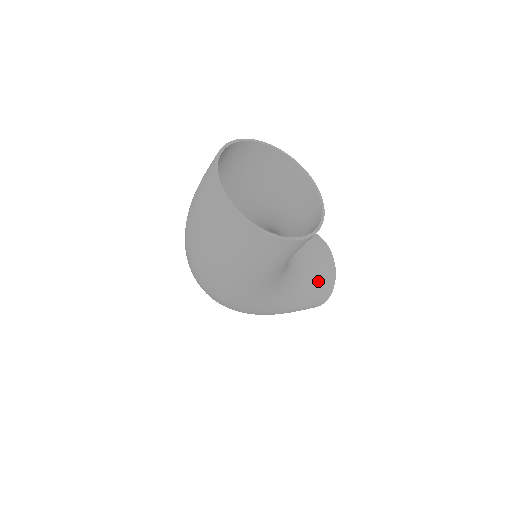
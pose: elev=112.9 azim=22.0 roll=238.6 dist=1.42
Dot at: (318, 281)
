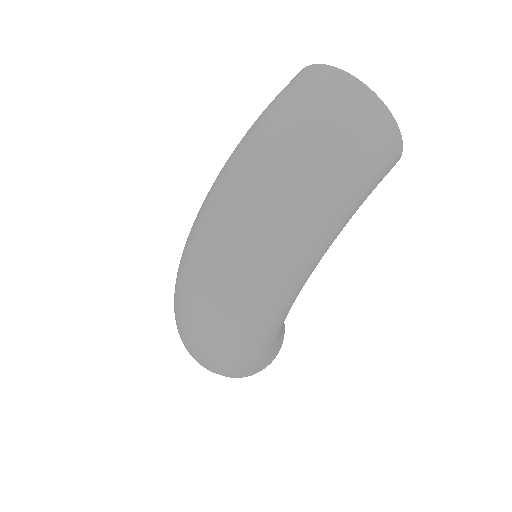
Dot at: occluded
